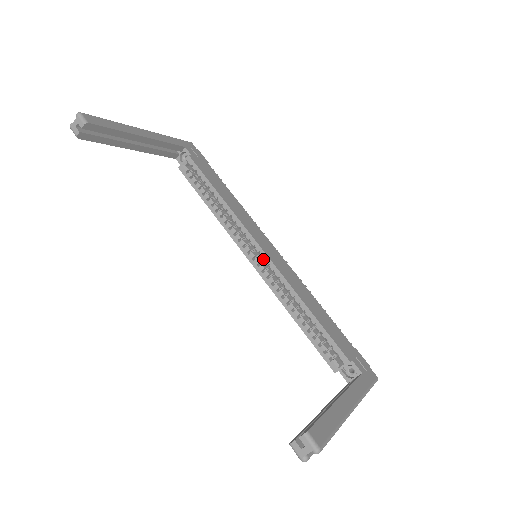
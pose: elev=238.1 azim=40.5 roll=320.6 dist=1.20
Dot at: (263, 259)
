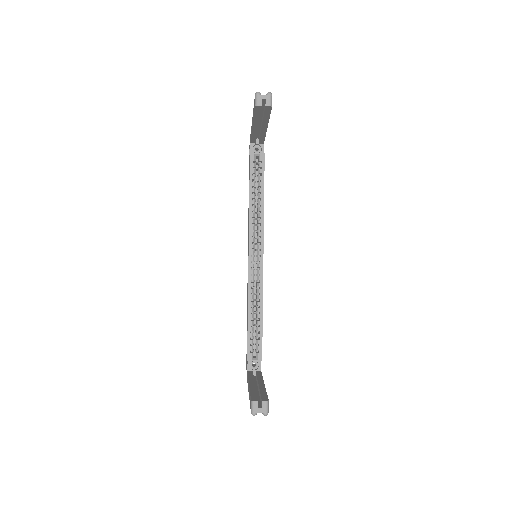
Dot at: (254, 259)
